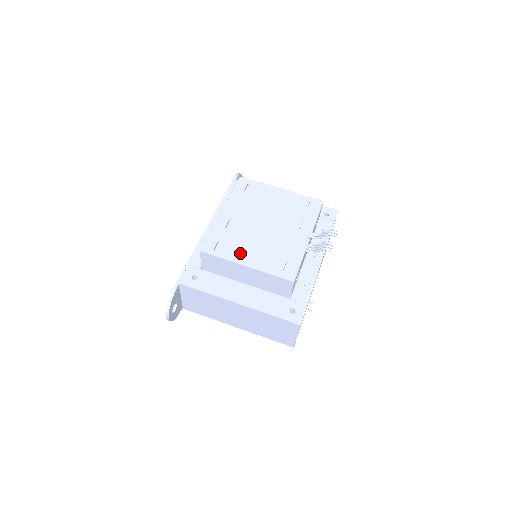
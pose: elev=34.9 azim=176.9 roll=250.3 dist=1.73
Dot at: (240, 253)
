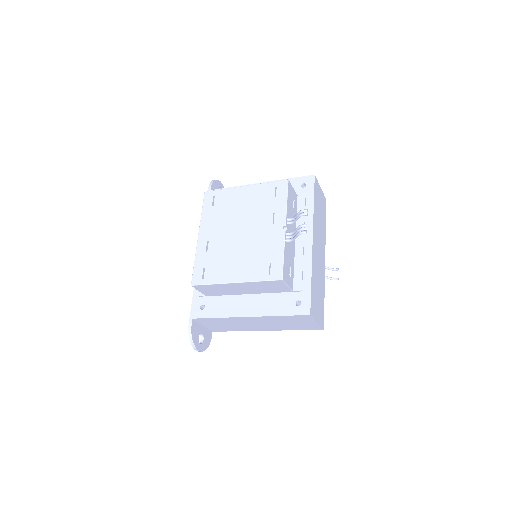
Dot at: (226, 272)
